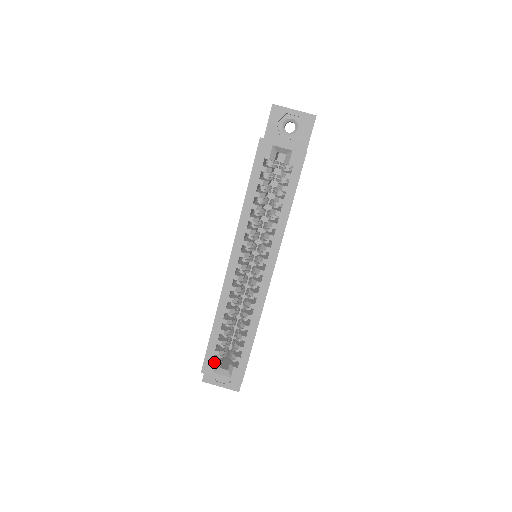
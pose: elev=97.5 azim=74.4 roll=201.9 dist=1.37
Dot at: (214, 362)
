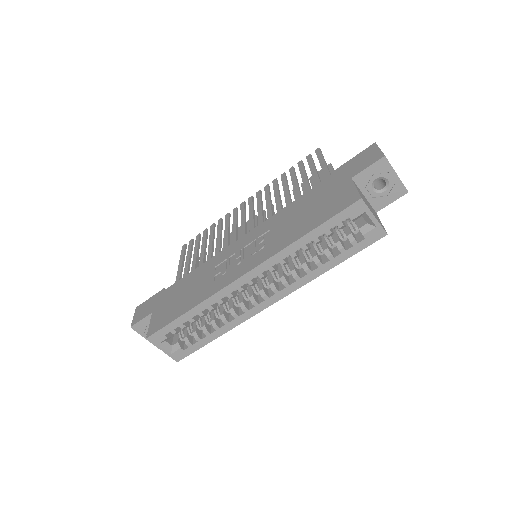
Dot at: (165, 337)
